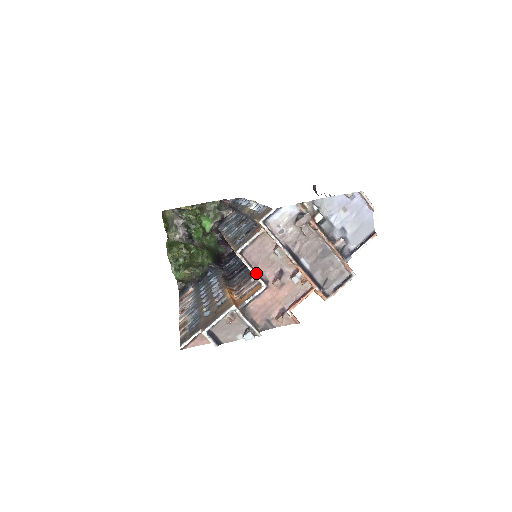
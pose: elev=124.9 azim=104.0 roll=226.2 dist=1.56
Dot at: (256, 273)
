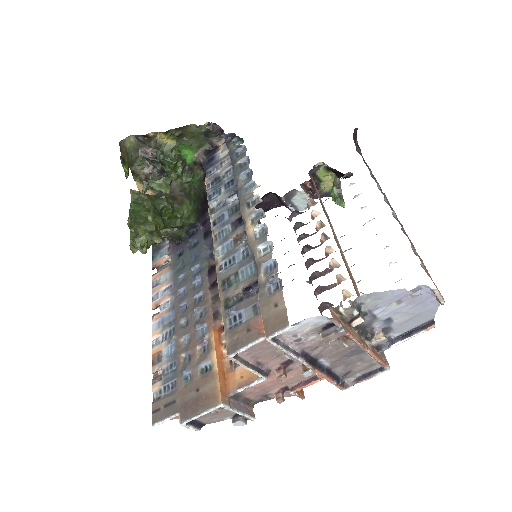
Dot at: (255, 370)
